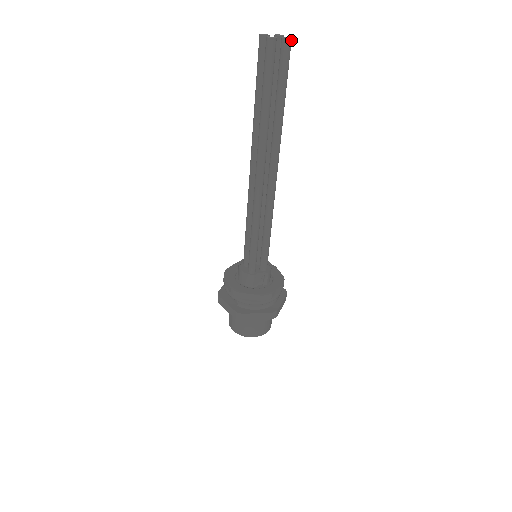
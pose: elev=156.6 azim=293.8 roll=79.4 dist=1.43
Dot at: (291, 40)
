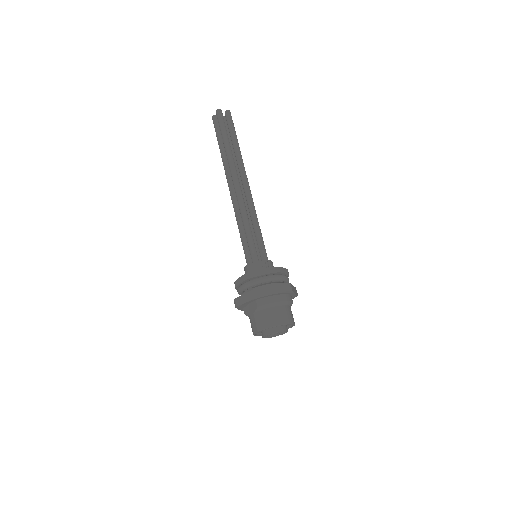
Dot at: (230, 112)
